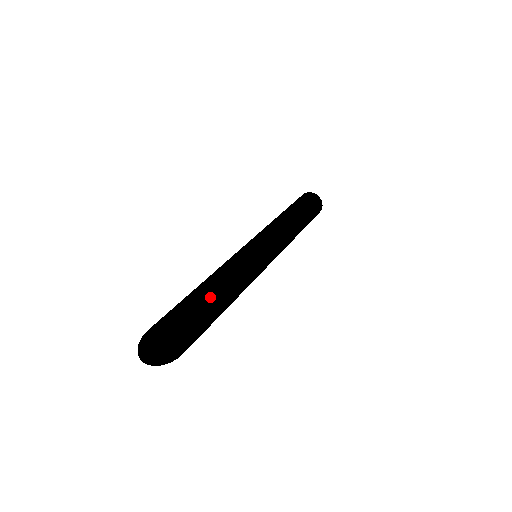
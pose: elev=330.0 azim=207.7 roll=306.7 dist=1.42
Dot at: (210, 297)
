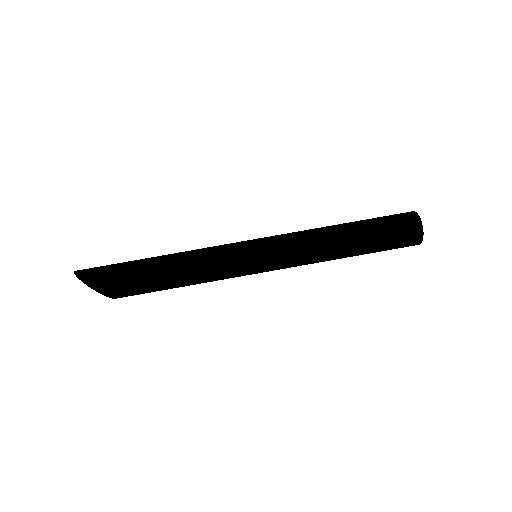
Dot at: occluded
